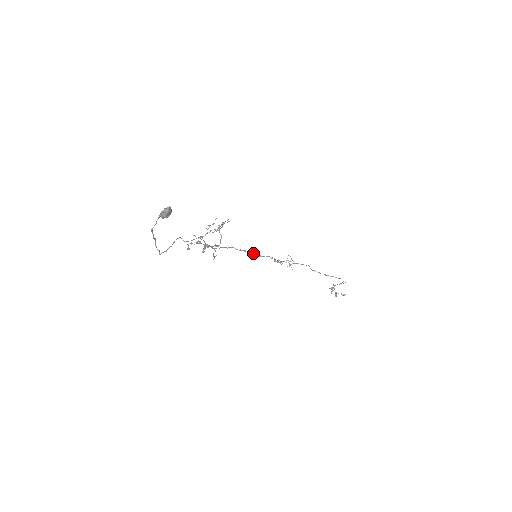
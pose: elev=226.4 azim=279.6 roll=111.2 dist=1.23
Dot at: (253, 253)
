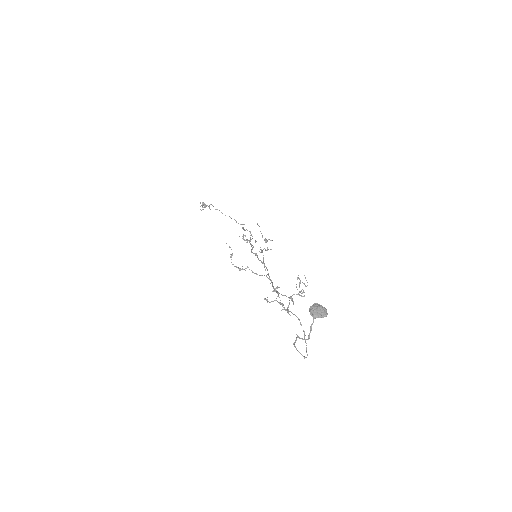
Dot at: (257, 255)
